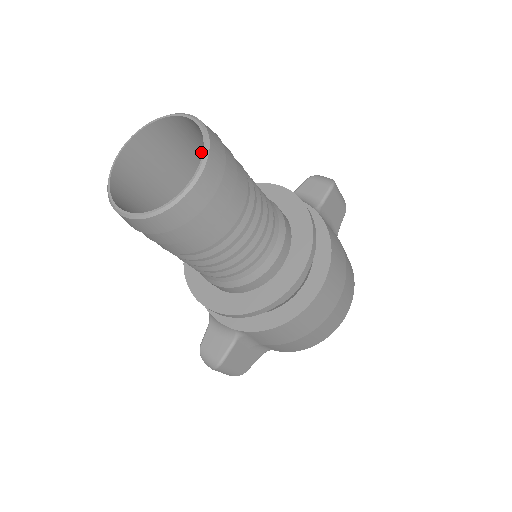
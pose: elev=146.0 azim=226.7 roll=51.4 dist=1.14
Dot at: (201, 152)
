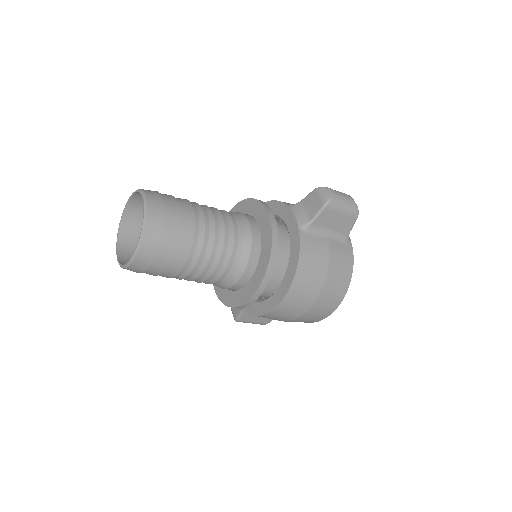
Dot at: occluded
